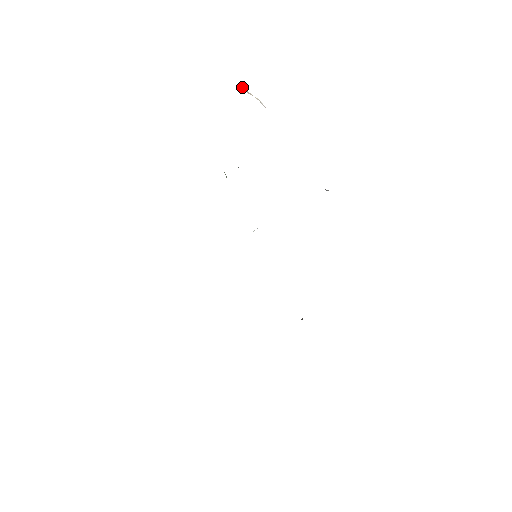
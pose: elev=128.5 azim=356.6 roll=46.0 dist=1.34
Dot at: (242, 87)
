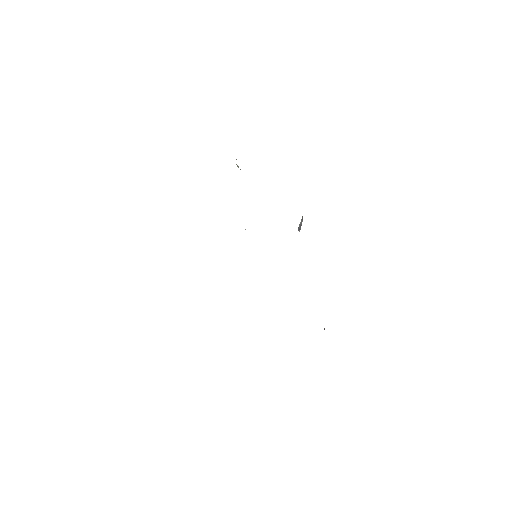
Dot at: occluded
